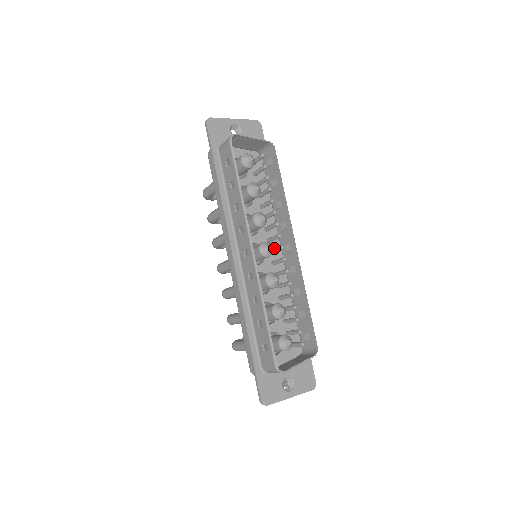
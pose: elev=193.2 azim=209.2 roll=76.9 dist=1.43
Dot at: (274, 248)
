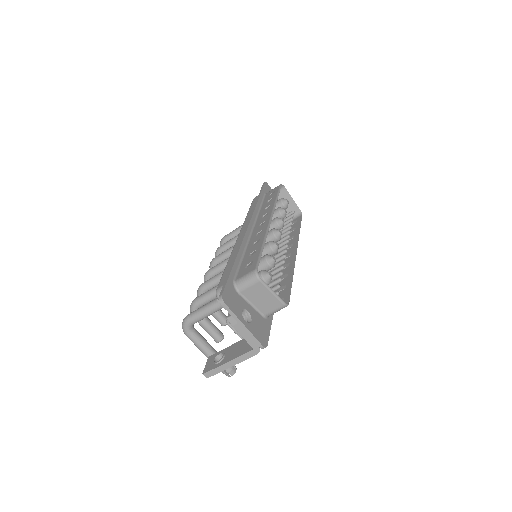
Dot at: occluded
